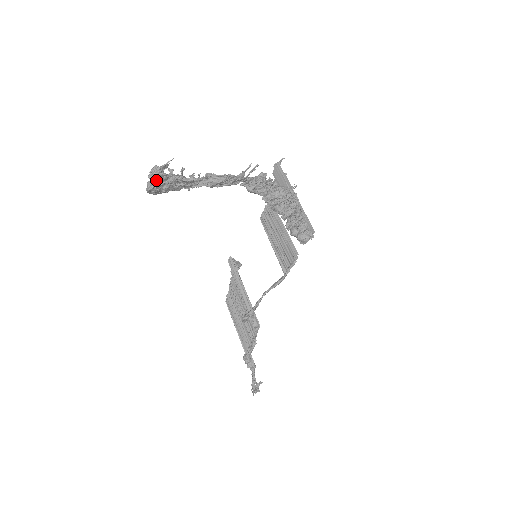
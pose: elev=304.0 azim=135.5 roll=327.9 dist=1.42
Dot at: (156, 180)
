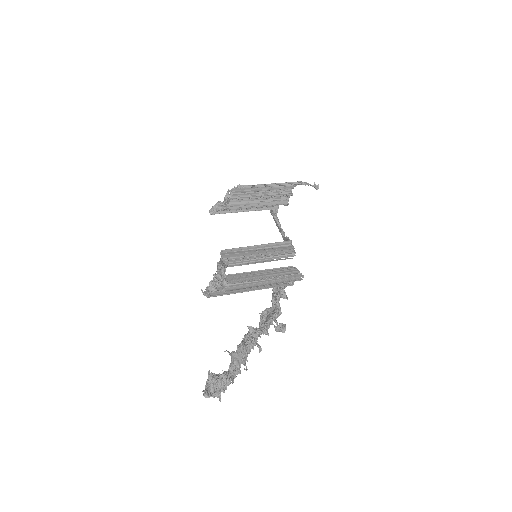
Dot at: occluded
